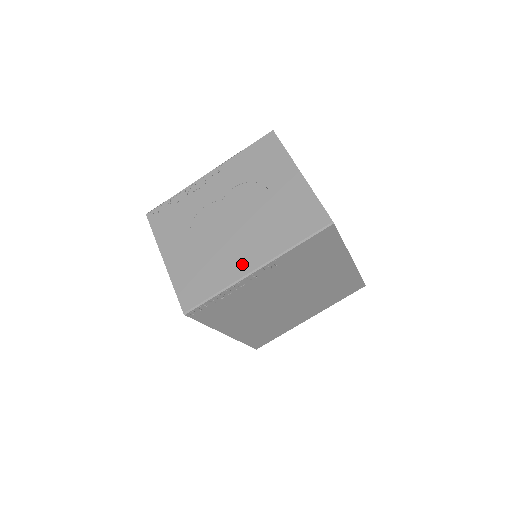
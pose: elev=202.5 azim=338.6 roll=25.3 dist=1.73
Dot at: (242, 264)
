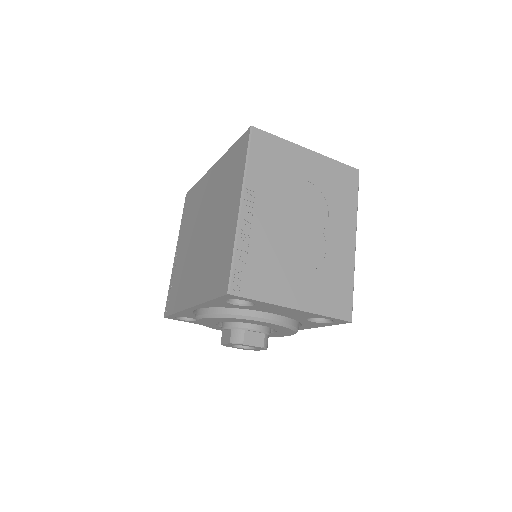
Dot at: (346, 248)
